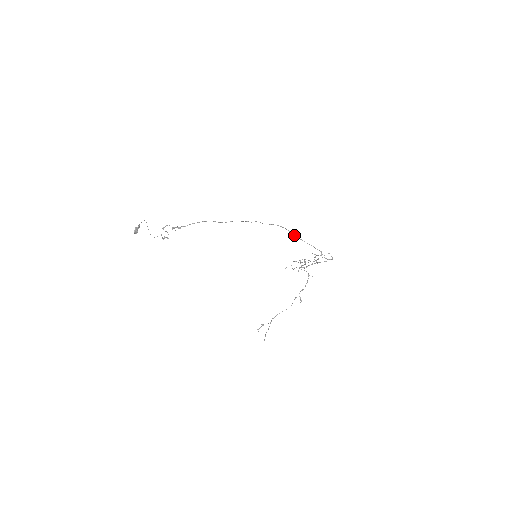
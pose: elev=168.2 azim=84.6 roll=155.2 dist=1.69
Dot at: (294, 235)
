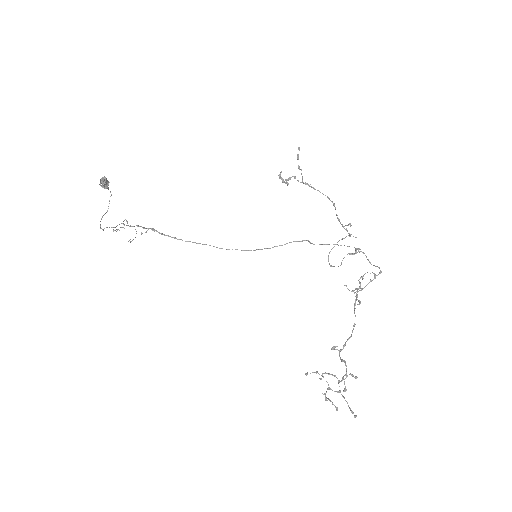
Dot at: (311, 243)
